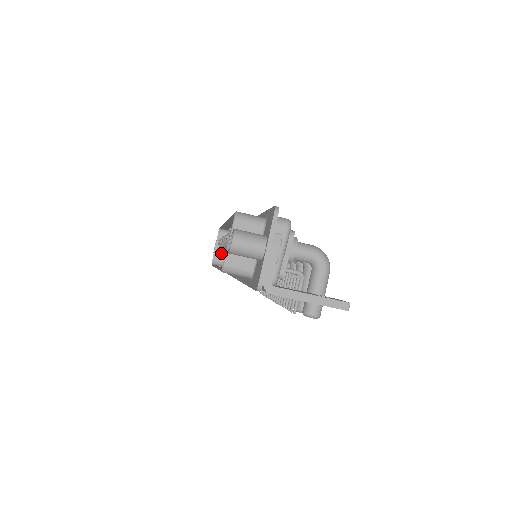
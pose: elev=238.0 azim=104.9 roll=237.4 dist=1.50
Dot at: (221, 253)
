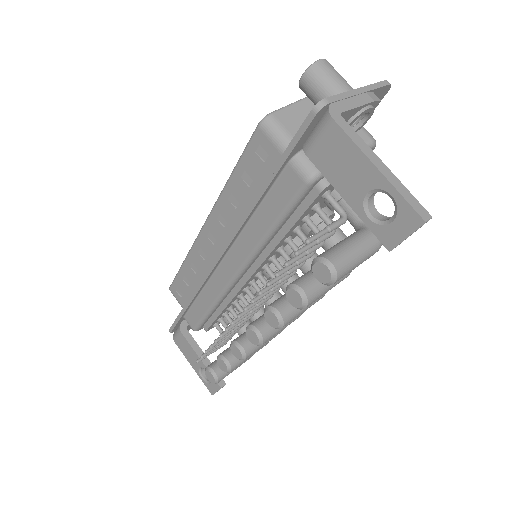
Dot at: occluded
